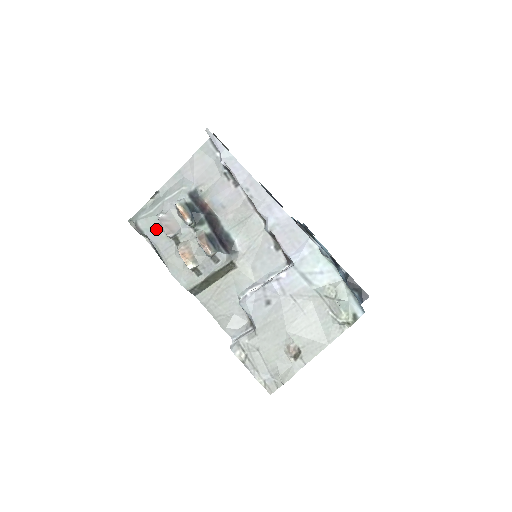
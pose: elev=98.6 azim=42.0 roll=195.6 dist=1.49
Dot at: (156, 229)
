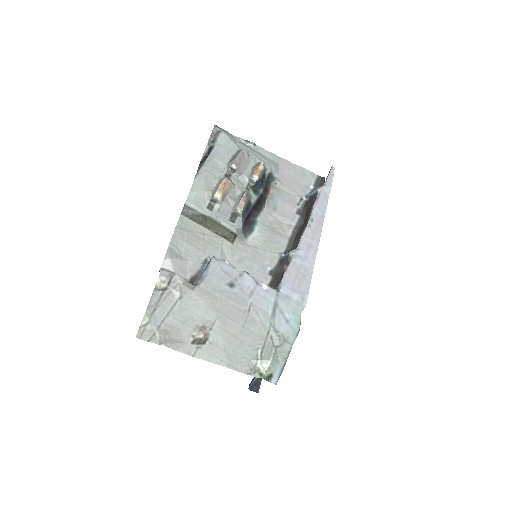
Dot at: (227, 152)
